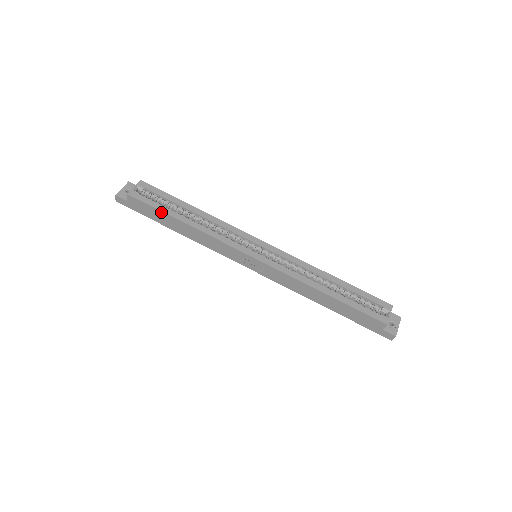
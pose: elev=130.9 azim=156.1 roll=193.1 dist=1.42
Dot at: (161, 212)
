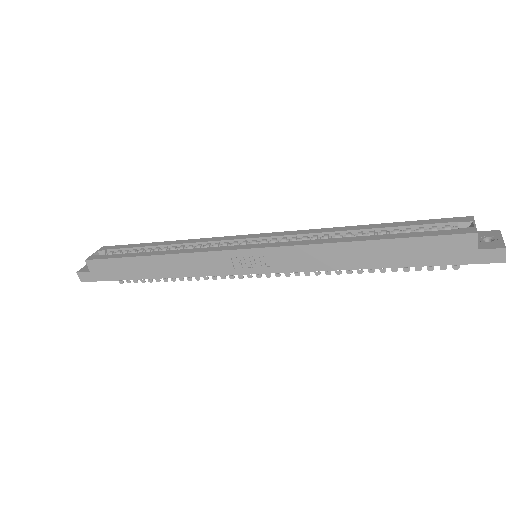
Dot at: (125, 259)
